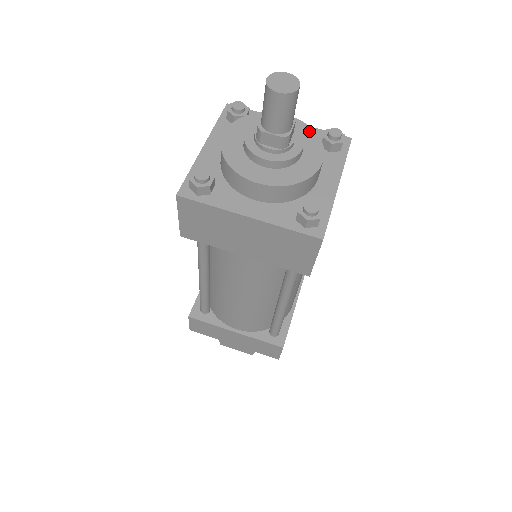
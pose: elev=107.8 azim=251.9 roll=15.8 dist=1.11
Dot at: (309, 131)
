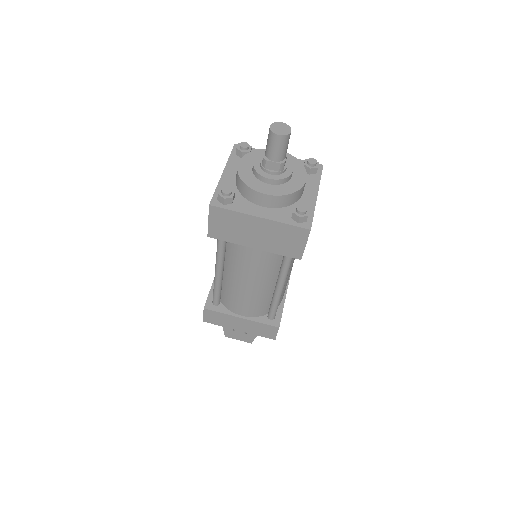
Dot at: (295, 160)
